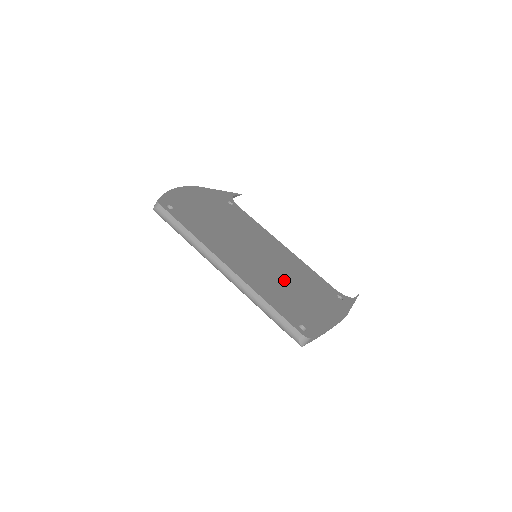
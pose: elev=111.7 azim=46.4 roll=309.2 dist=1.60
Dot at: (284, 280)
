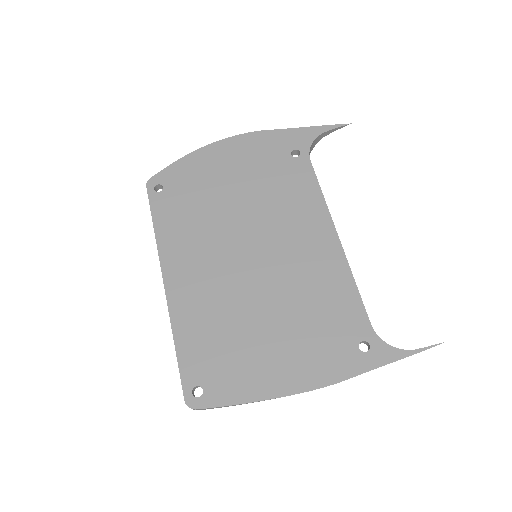
Dot at: (253, 307)
